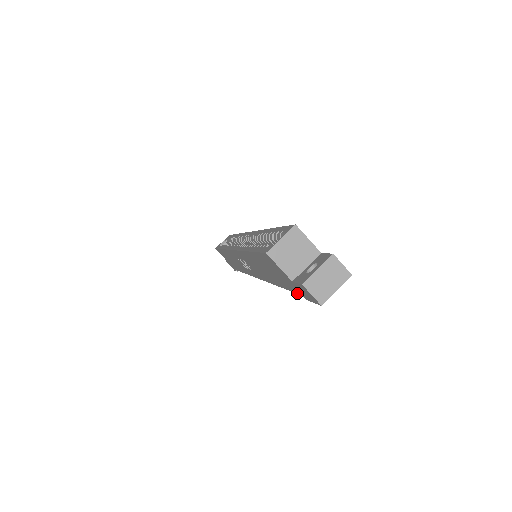
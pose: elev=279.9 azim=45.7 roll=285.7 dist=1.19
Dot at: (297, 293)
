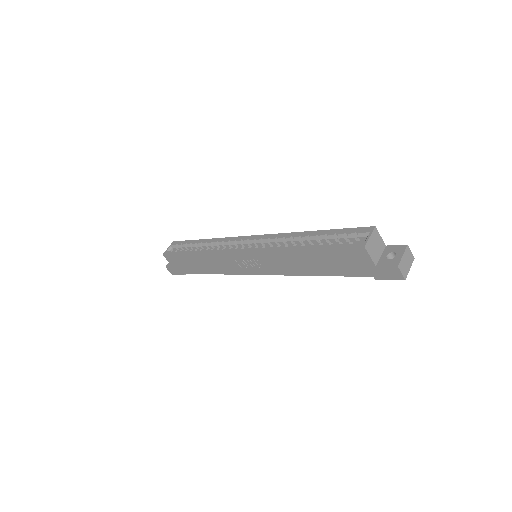
Dot at: (362, 276)
